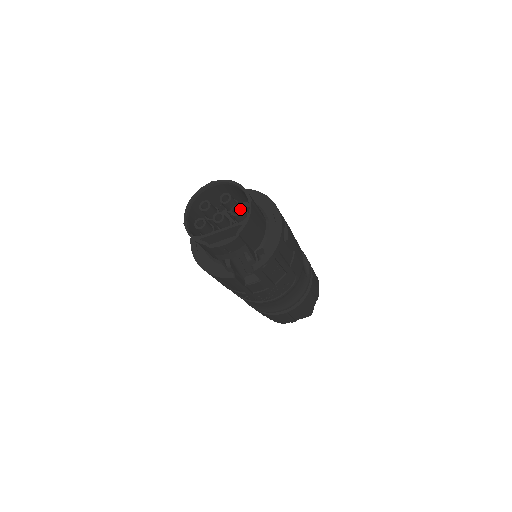
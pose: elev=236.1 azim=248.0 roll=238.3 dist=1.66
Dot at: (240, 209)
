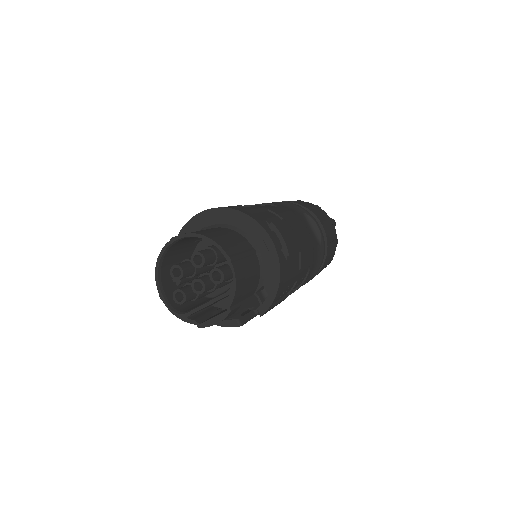
Dot at: (221, 274)
